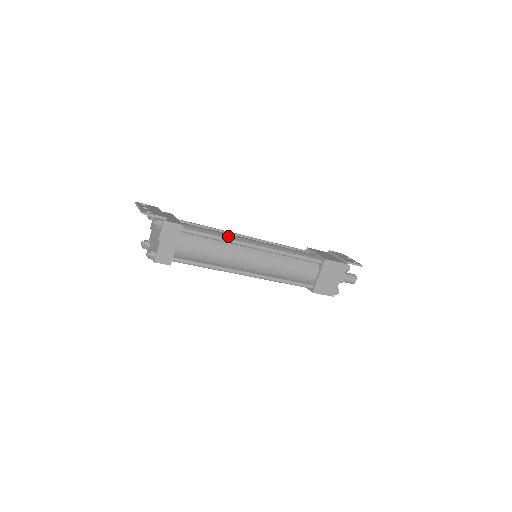
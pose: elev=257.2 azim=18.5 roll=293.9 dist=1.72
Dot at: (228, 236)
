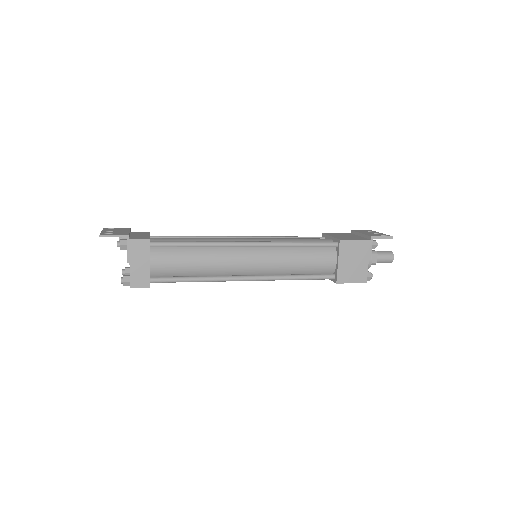
Dot at: (213, 240)
